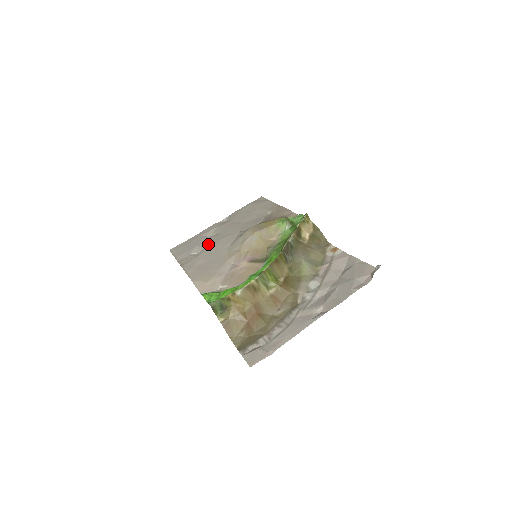
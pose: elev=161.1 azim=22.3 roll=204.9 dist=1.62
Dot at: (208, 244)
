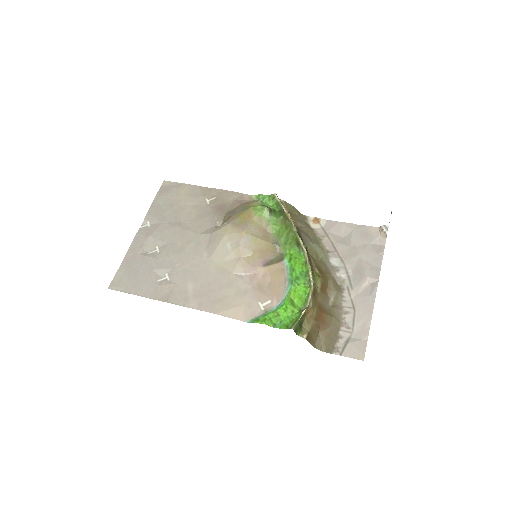
Dot at: (170, 262)
